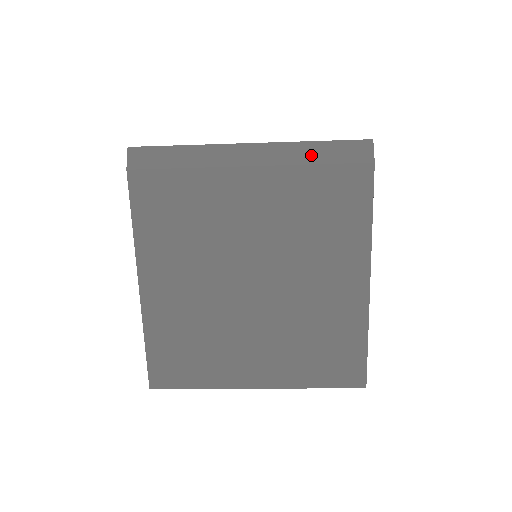
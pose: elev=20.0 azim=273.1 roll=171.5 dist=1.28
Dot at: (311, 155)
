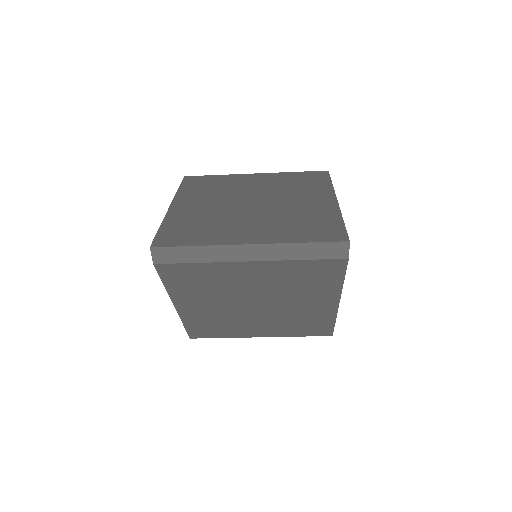
Dot at: (299, 253)
